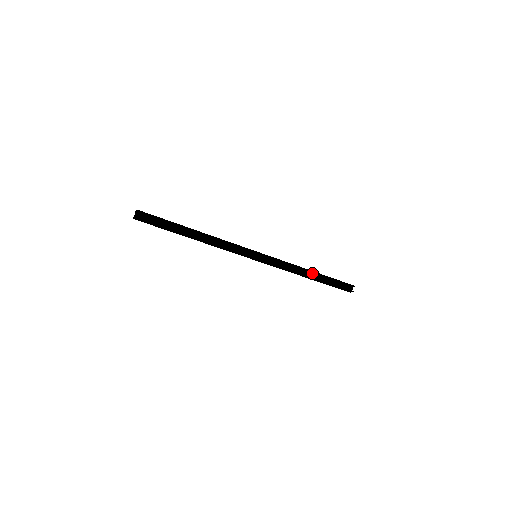
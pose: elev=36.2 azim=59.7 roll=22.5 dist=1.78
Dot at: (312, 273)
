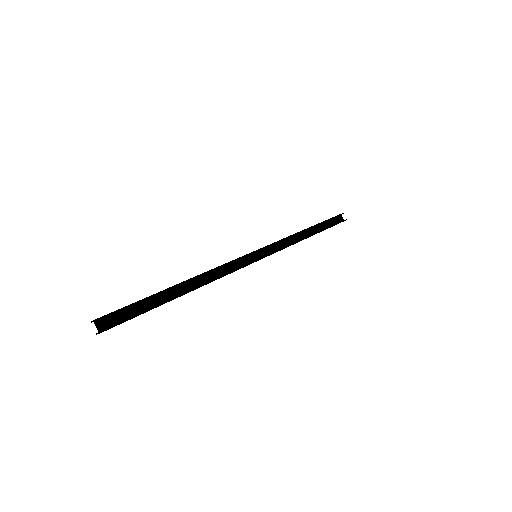
Dot at: (308, 230)
